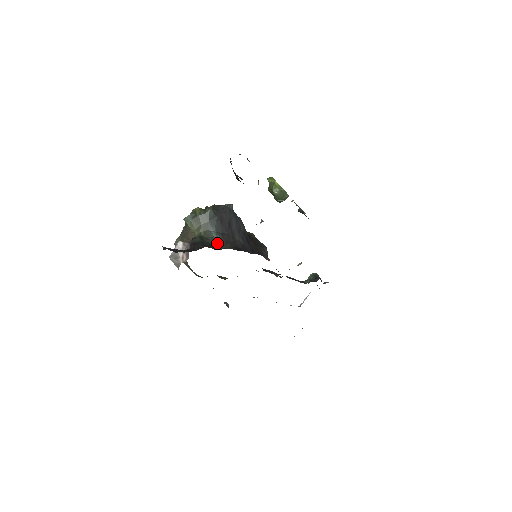
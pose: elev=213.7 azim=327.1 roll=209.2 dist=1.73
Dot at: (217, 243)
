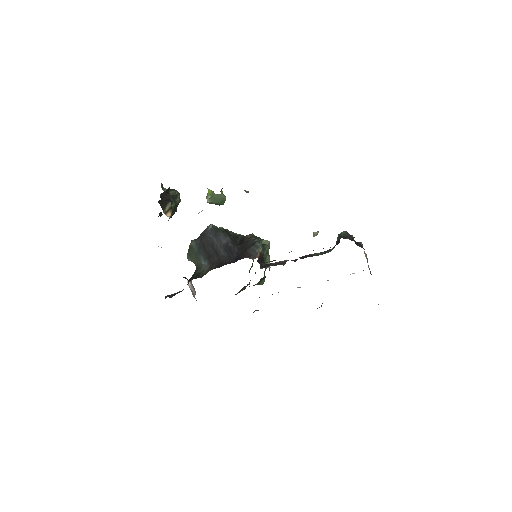
Dot at: (206, 269)
